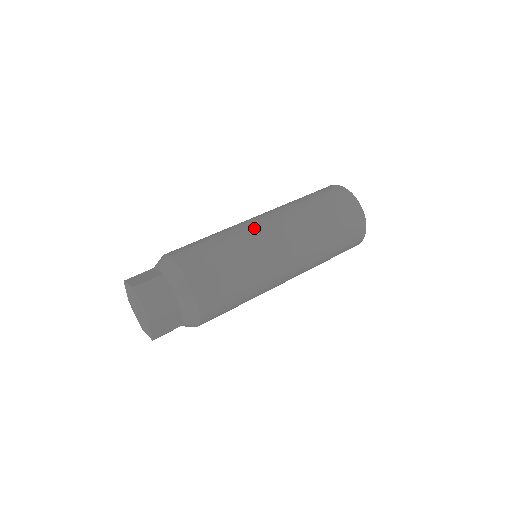
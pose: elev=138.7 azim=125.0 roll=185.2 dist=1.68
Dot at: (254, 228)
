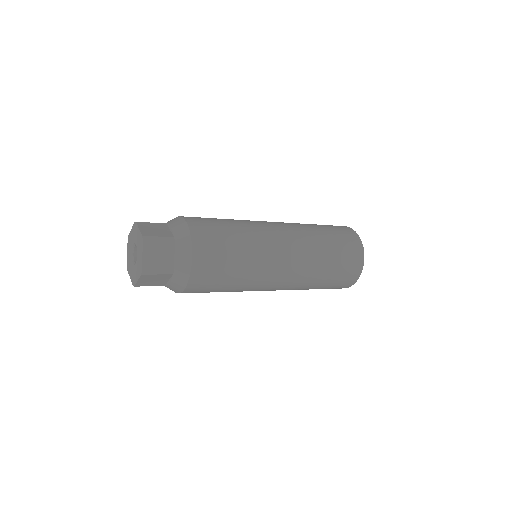
Dot at: occluded
